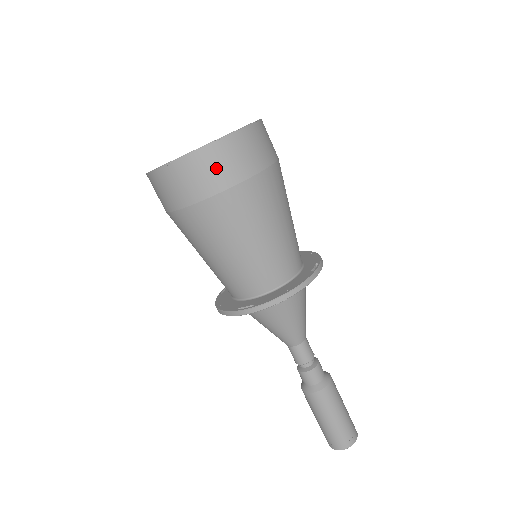
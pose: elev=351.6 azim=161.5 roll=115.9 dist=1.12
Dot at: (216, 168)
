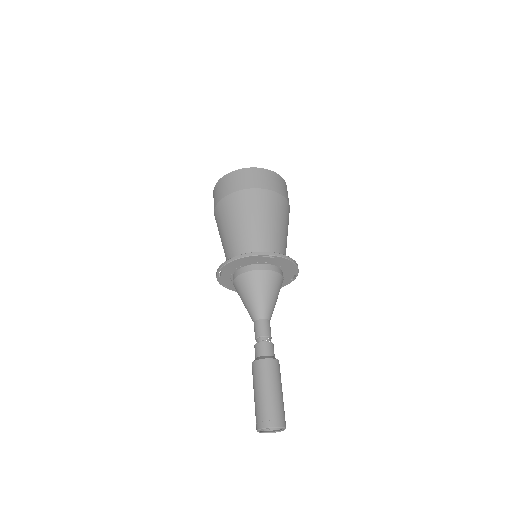
Dot at: (280, 185)
